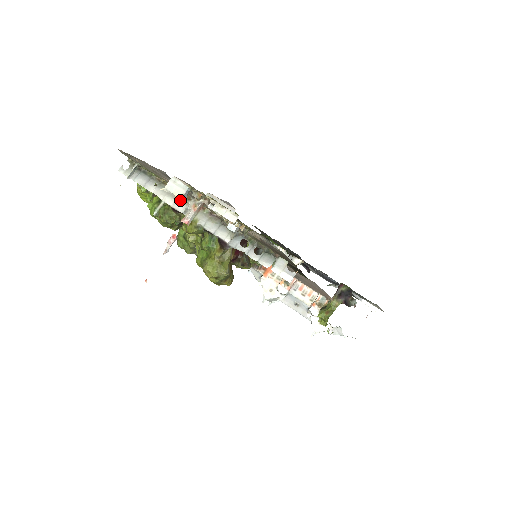
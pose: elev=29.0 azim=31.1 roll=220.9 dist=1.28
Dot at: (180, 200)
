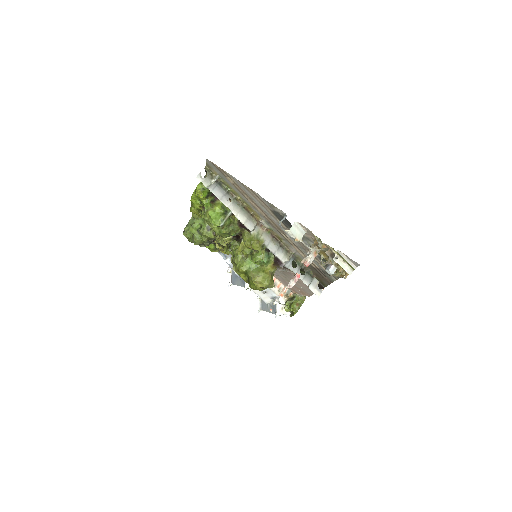
Dot at: (250, 219)
